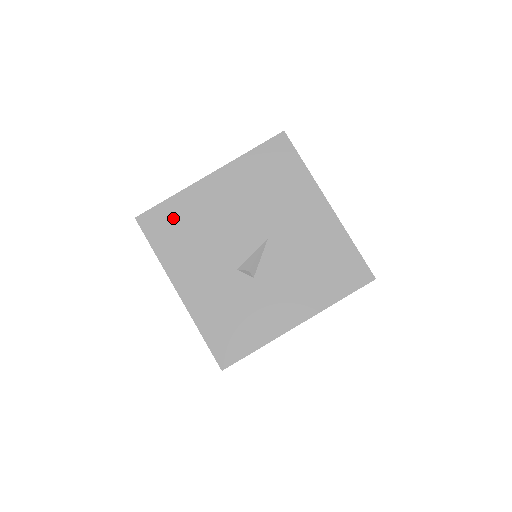
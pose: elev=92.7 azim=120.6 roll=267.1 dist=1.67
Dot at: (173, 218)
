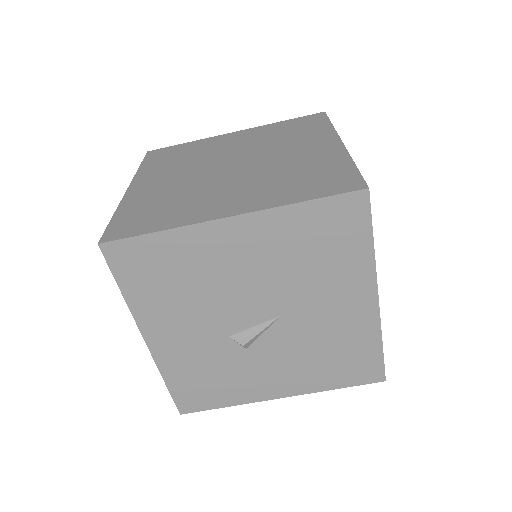
Dot at: (157, 260)
